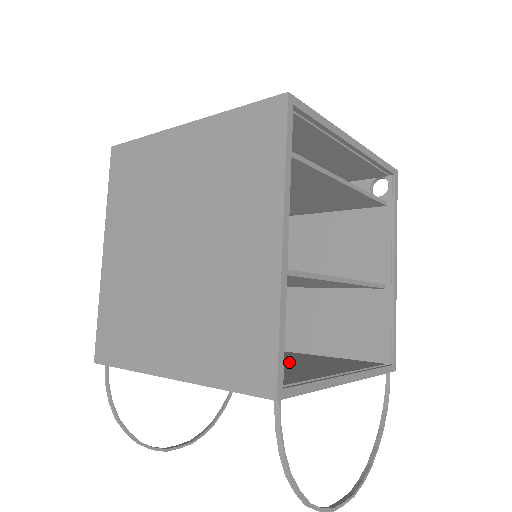
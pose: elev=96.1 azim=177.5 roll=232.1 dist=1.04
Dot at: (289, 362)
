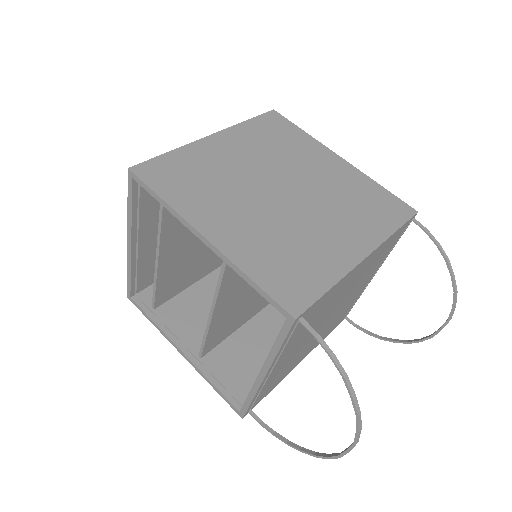
Dot at: occluded
